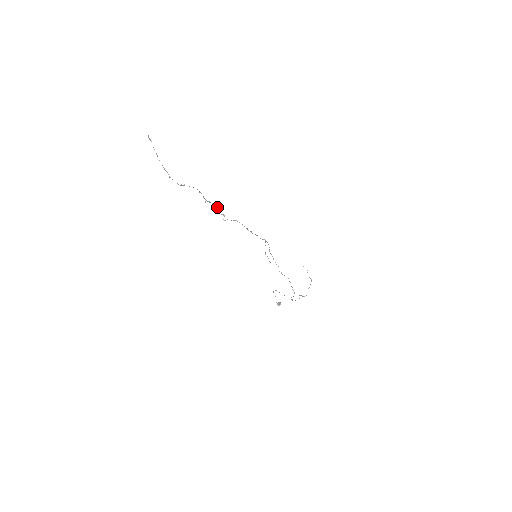
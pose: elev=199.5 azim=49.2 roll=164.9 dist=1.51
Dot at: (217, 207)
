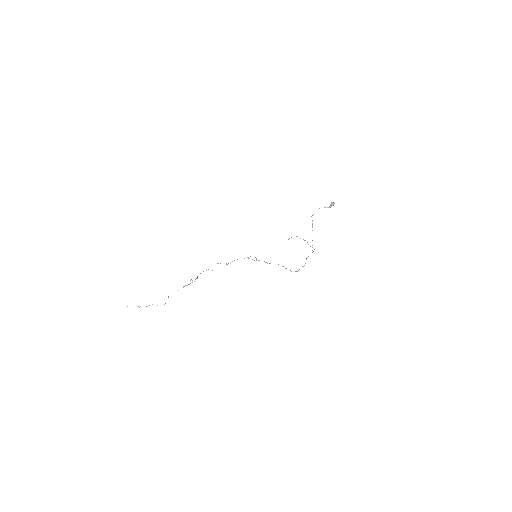
Dot at: occluded
